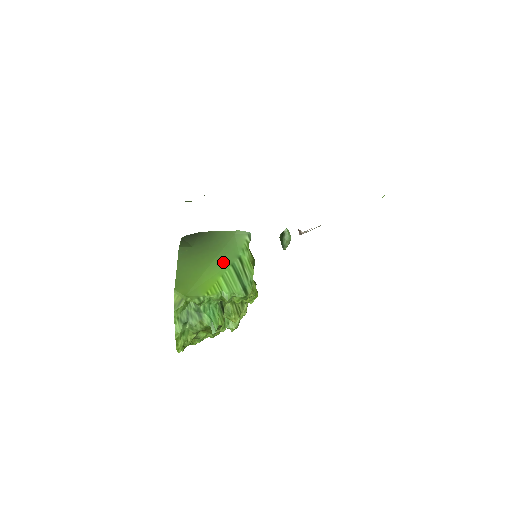
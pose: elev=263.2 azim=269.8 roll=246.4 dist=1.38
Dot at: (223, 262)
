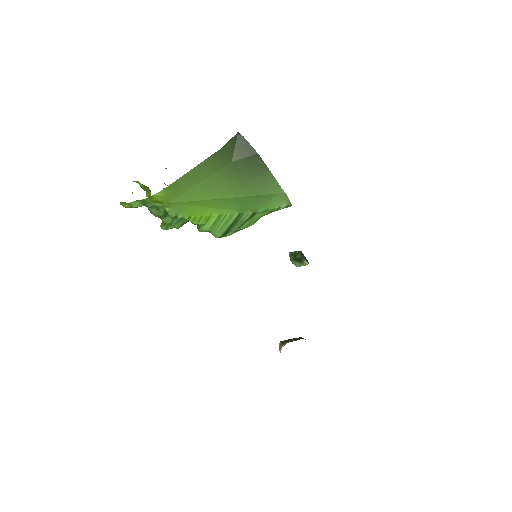
Dot at: (236, 205)
